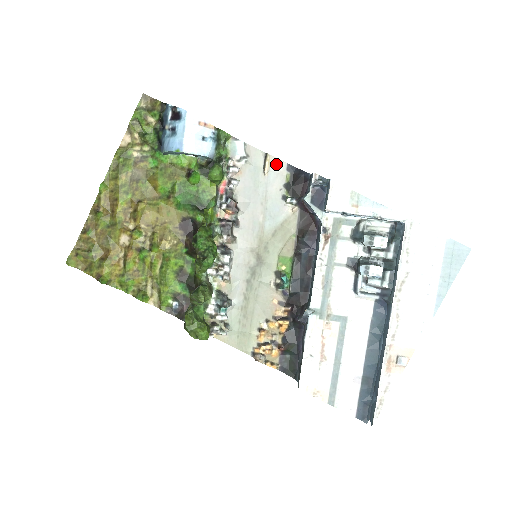
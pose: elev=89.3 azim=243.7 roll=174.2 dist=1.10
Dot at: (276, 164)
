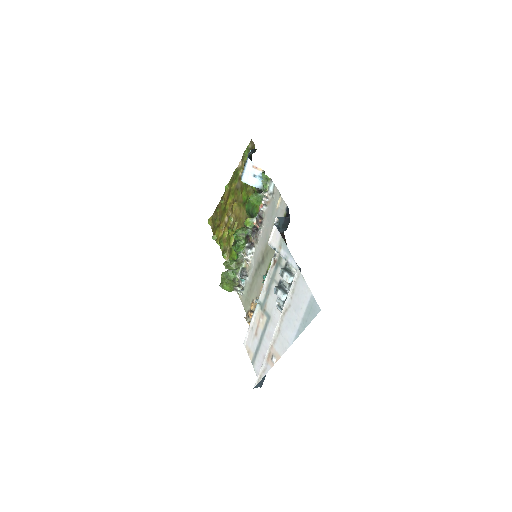
Dot at: (283, 204)
